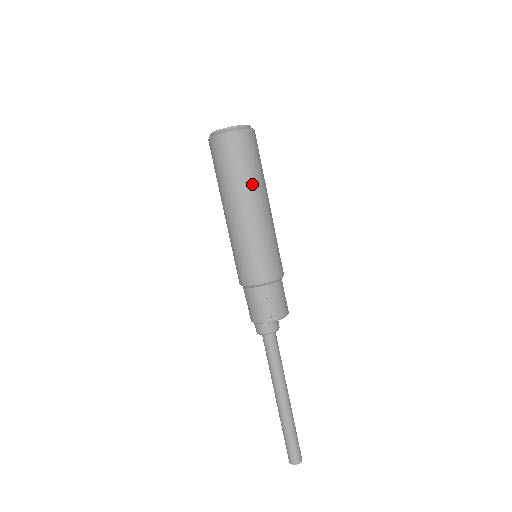
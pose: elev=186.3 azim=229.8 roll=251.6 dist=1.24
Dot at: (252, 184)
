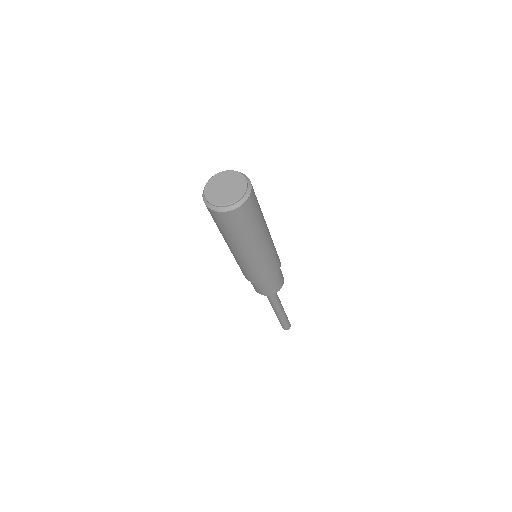
Dot at: (252, 237)
